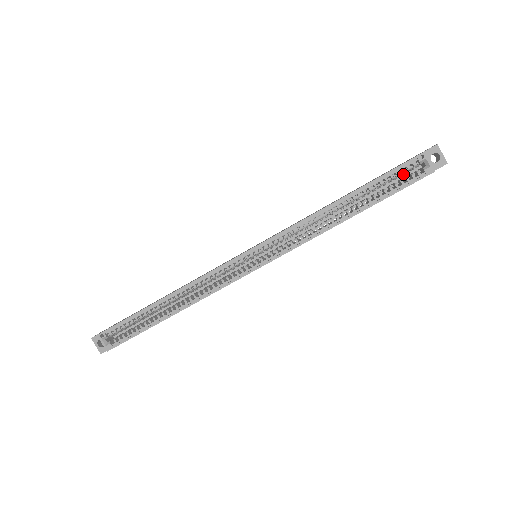
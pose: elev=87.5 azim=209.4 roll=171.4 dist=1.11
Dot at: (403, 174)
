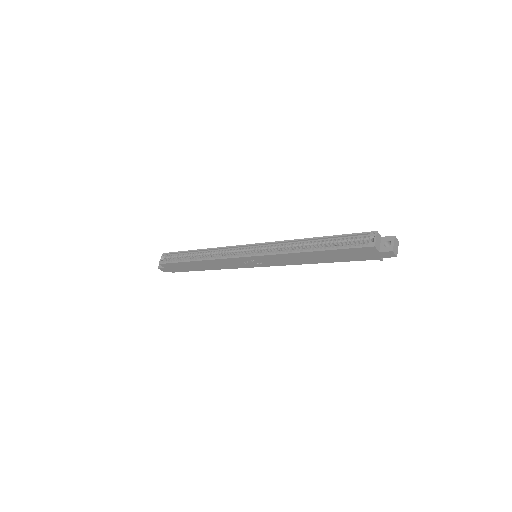
Dot at: occluded
